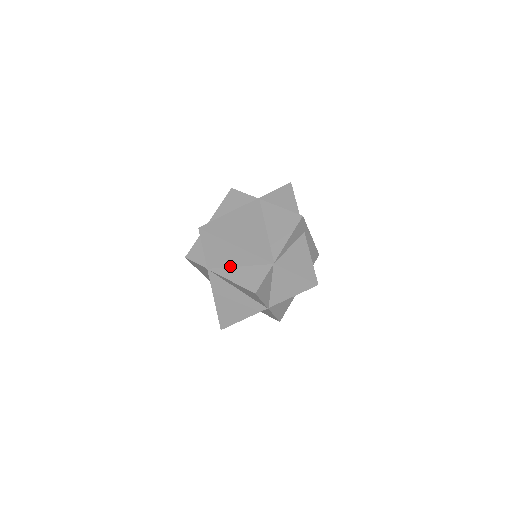
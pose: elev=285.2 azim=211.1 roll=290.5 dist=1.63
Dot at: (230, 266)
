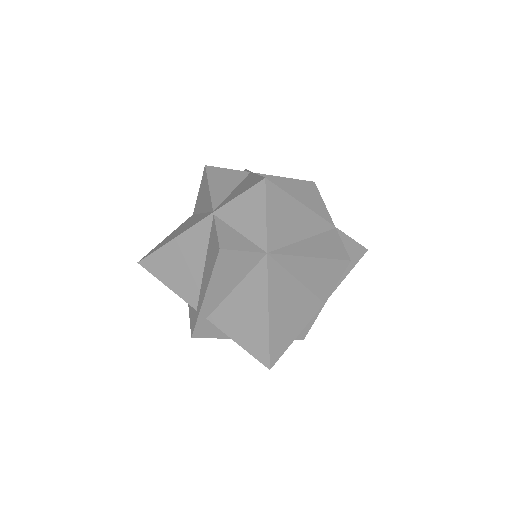
Dot at: (294, 241)
